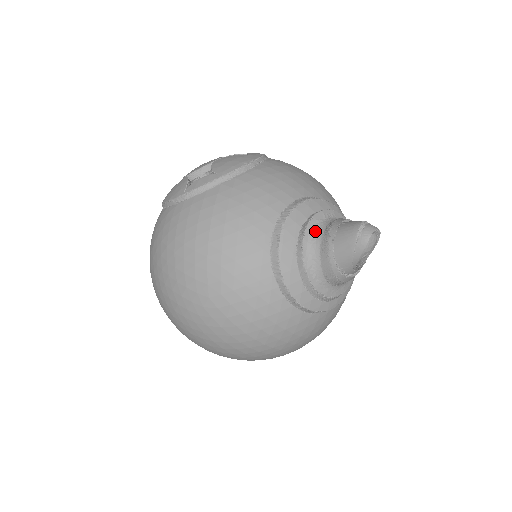
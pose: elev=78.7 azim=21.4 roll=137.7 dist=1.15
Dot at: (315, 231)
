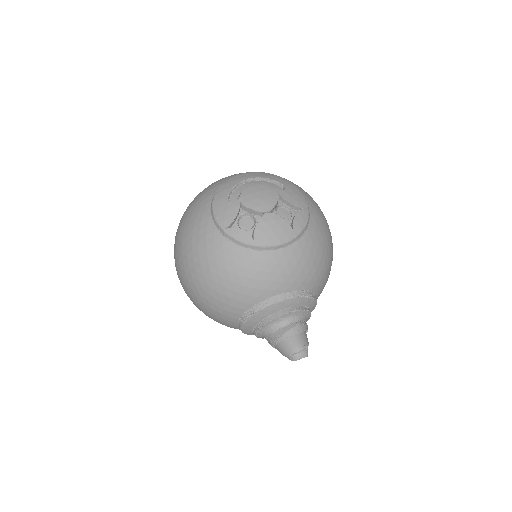
Dot at: (279, 322)
